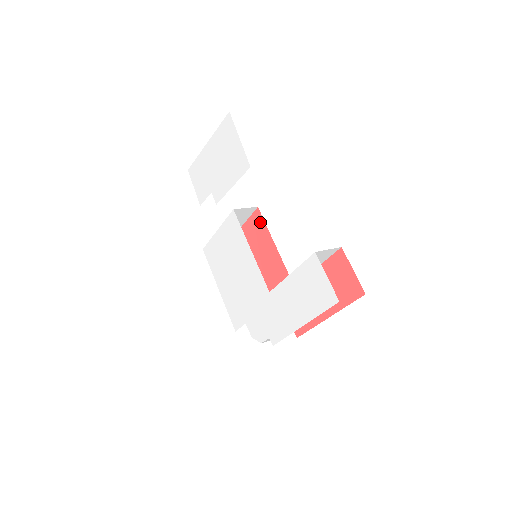
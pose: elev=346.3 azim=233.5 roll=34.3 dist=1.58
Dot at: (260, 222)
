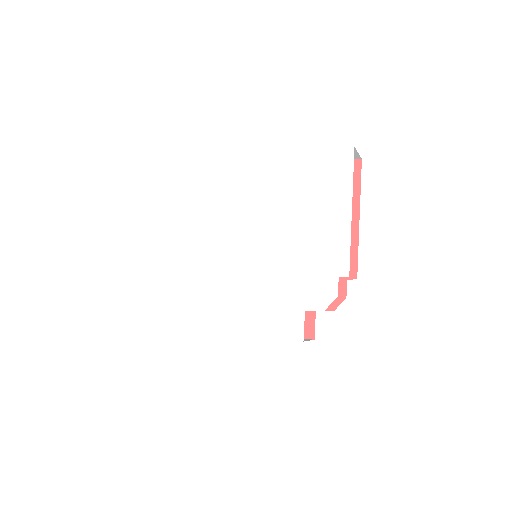
Dot at: occluded
